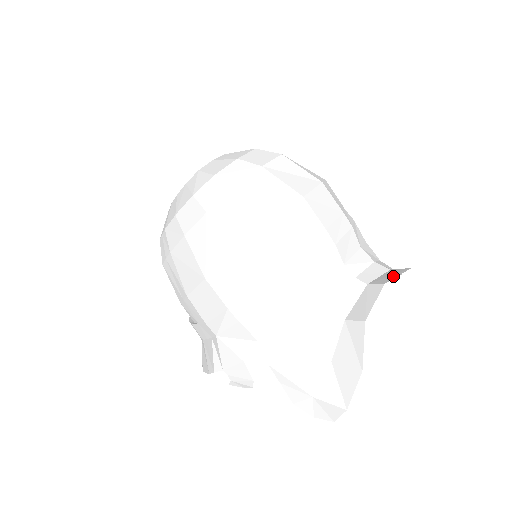
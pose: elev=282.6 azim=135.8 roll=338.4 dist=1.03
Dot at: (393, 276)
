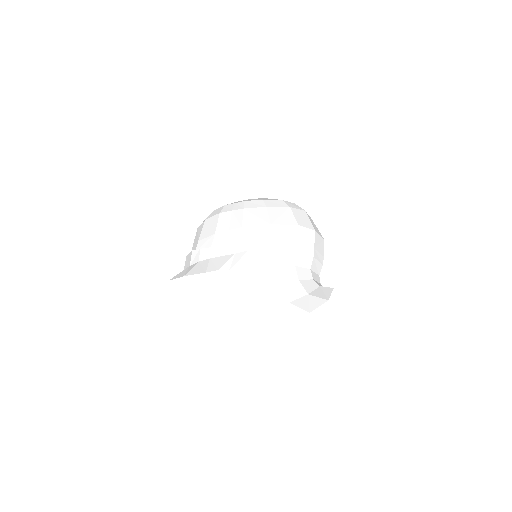
Dot at: occluded
